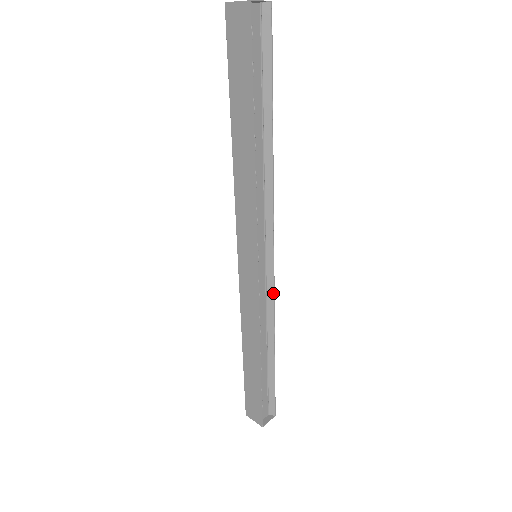
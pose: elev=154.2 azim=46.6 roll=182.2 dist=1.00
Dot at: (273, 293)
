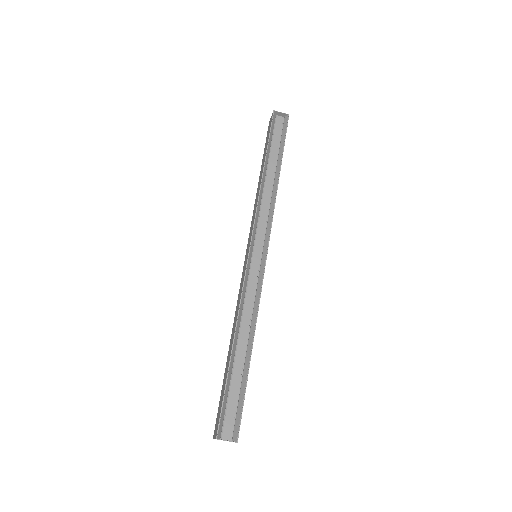
Dot at: (261, 286)
